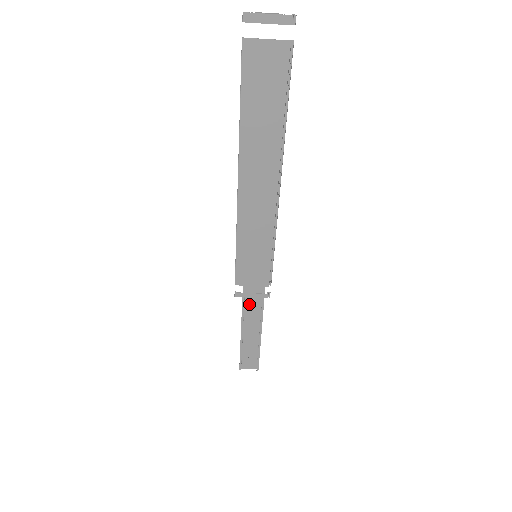
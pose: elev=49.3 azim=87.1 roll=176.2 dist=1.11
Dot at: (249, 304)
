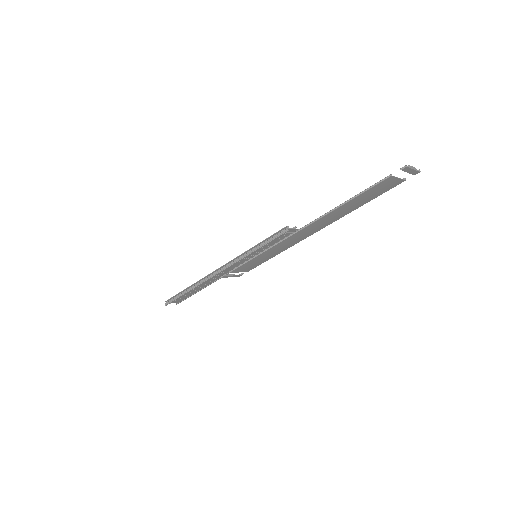
Dot at: (217, 275)
